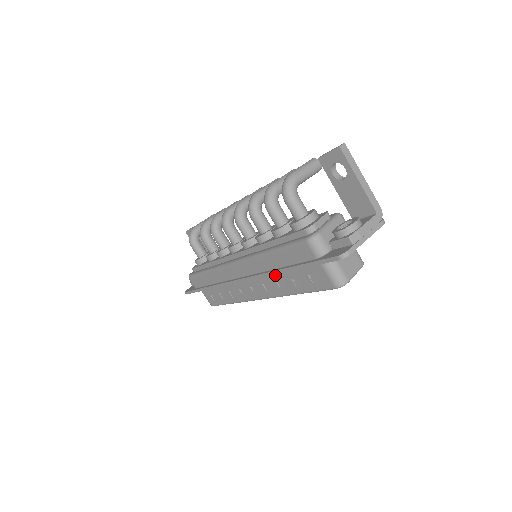
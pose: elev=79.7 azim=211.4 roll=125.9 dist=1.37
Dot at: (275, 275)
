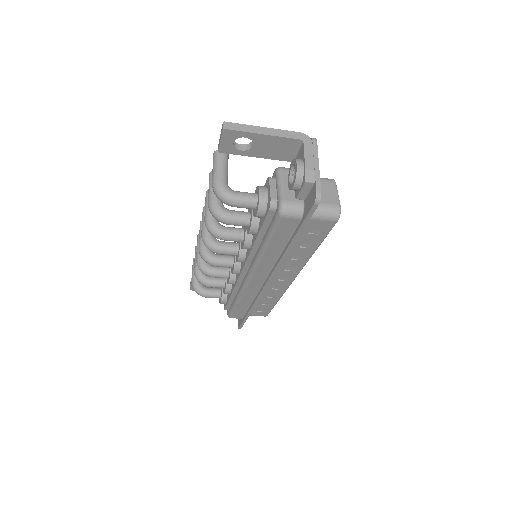
Dot at: occluded
